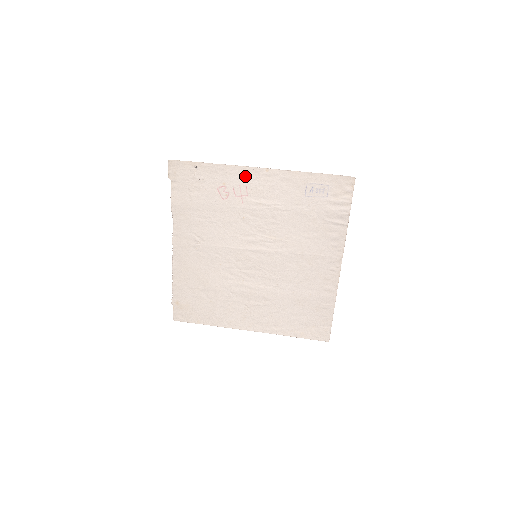
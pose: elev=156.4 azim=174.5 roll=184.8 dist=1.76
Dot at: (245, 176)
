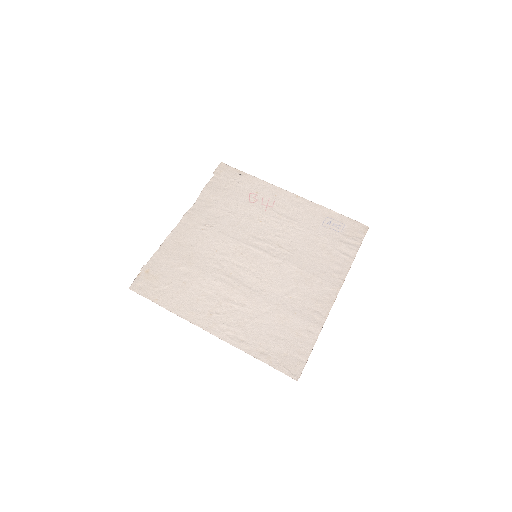
Dot at: (277, 194)
